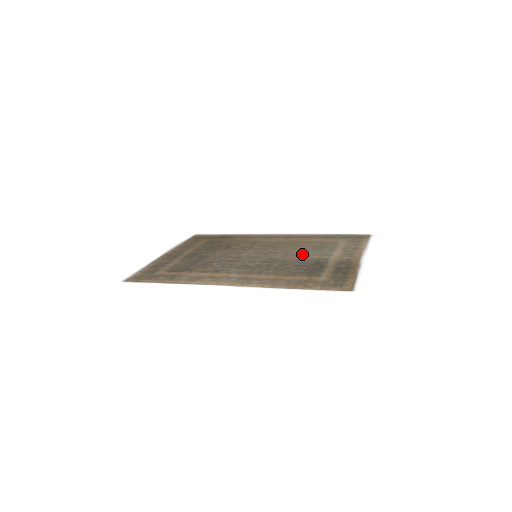
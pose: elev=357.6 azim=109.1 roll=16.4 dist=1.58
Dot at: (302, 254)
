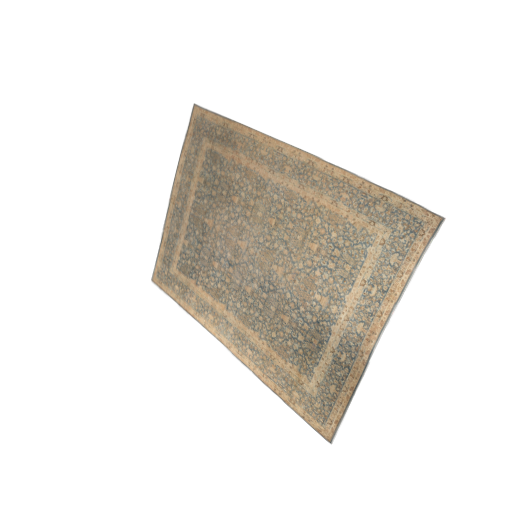
Dot at: (307, 279)
